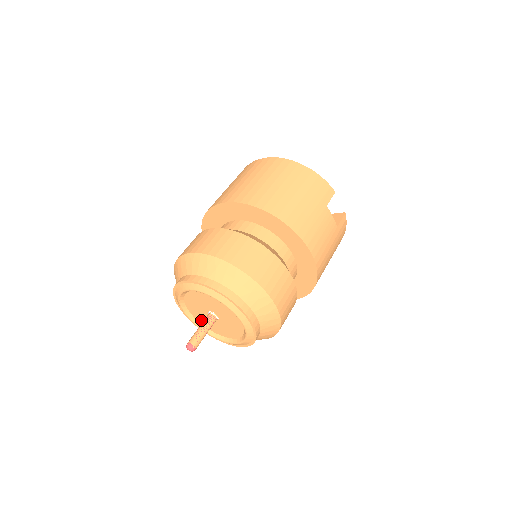
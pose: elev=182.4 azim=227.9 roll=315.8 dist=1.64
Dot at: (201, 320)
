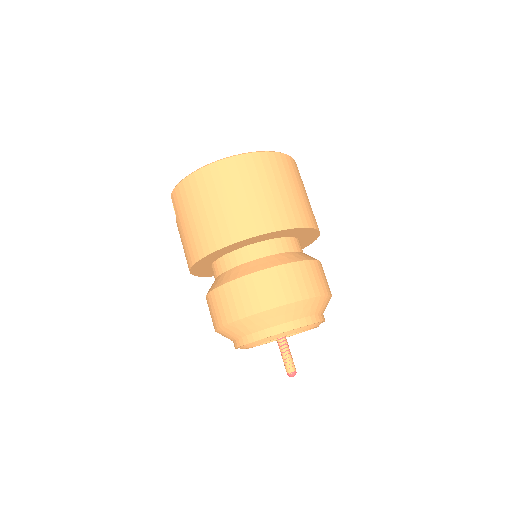
Dot at: occluded
